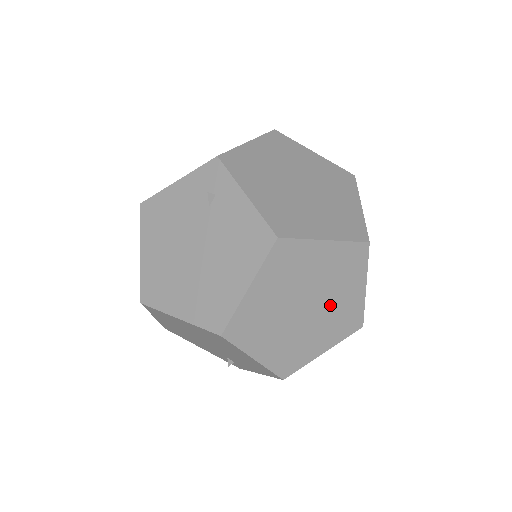
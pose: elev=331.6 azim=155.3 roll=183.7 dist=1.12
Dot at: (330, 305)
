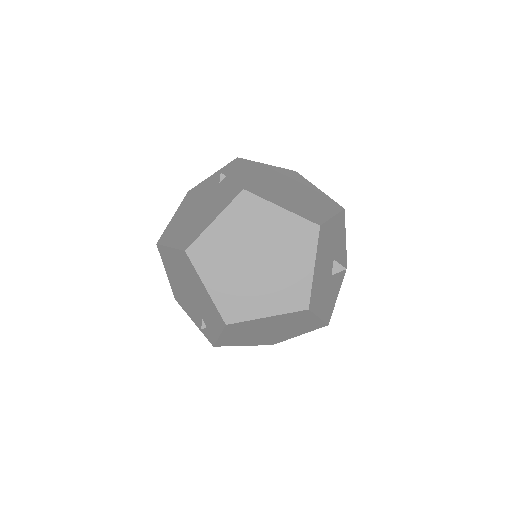
Dot at: (279, 269)
